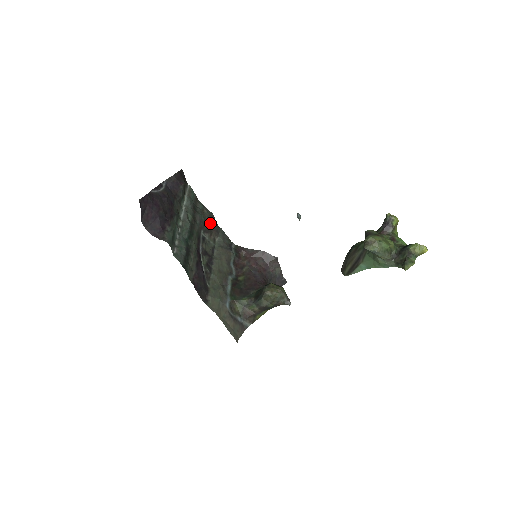
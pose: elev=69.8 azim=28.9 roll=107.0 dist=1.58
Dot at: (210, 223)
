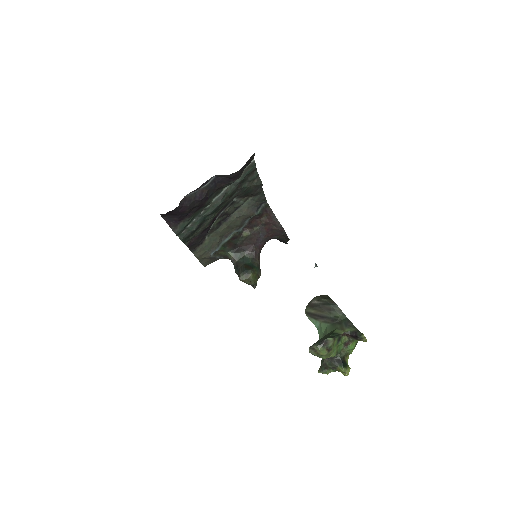
Dot at: (252, 191)
